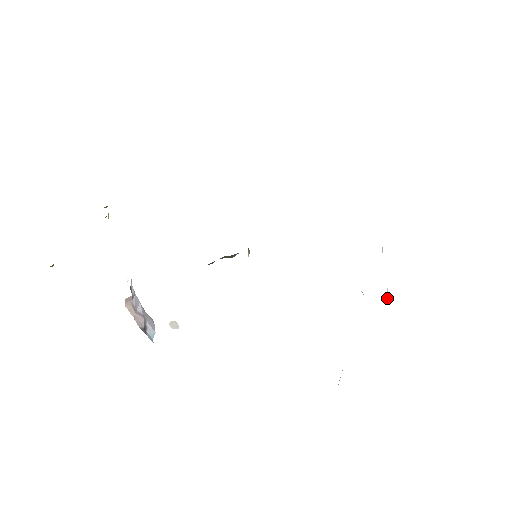
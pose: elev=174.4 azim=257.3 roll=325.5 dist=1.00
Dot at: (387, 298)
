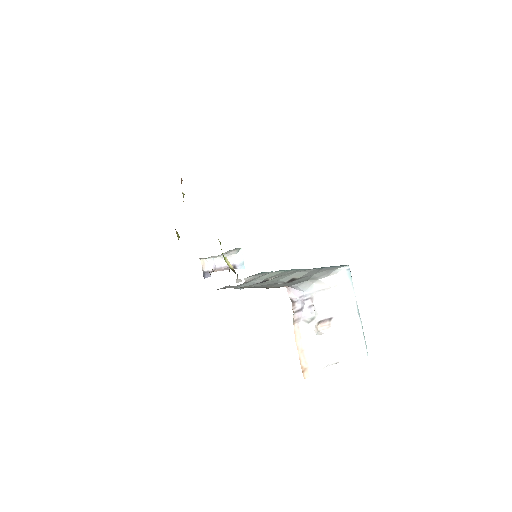
Dot at: (323, 322)
